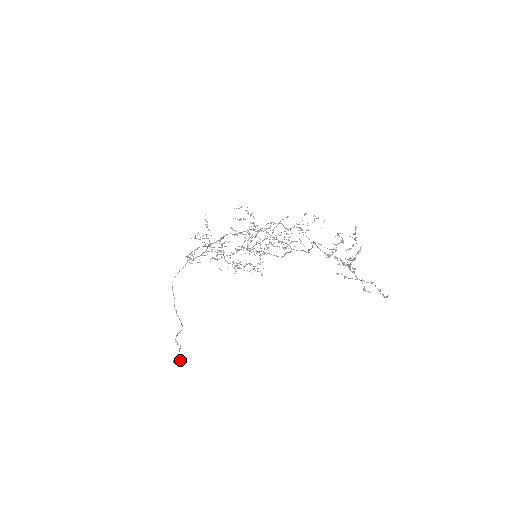
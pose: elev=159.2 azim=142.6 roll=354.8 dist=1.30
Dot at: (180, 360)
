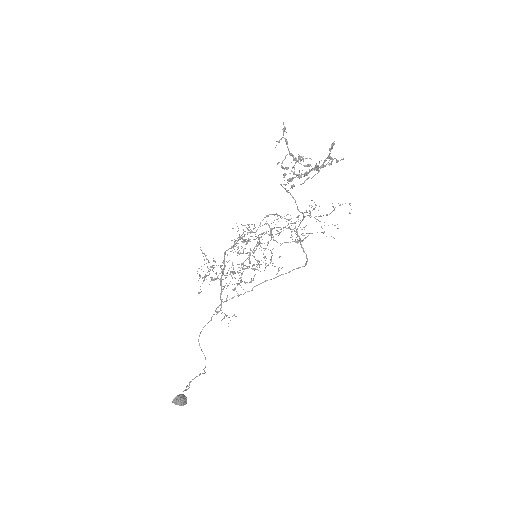
Dot at: (178, 395)
